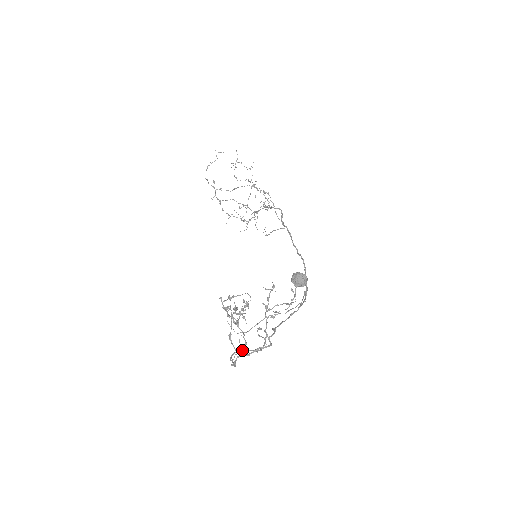
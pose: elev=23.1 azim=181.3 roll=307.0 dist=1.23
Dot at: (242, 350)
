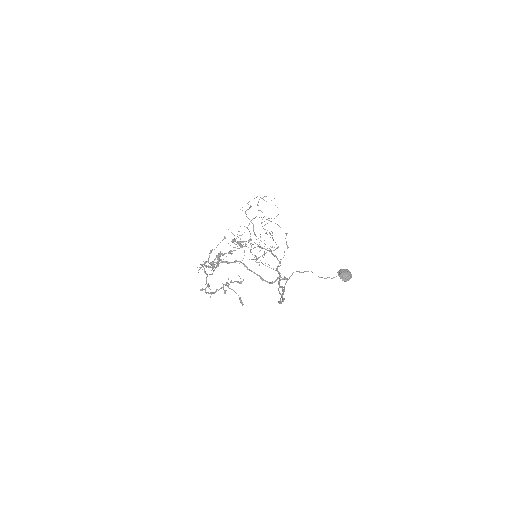
Dot at: occluded
